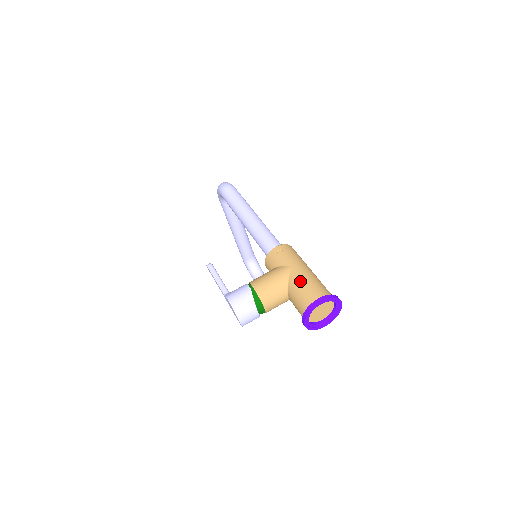
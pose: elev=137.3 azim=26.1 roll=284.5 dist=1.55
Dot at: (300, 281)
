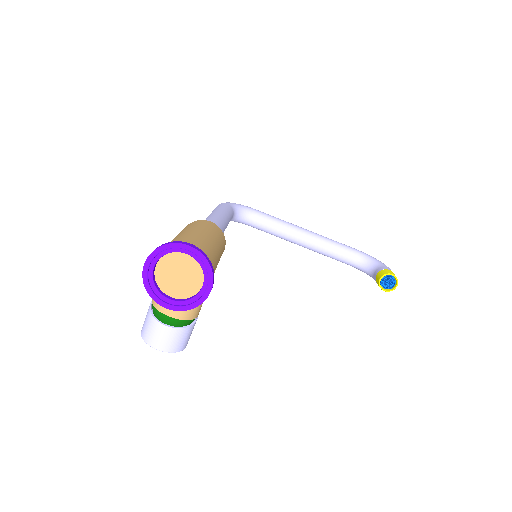
Dot at: occluded
